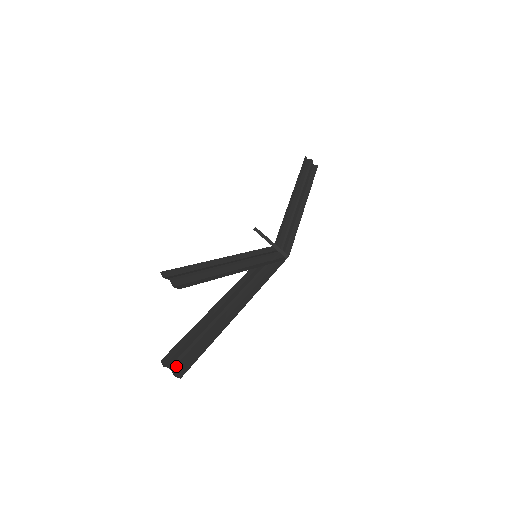
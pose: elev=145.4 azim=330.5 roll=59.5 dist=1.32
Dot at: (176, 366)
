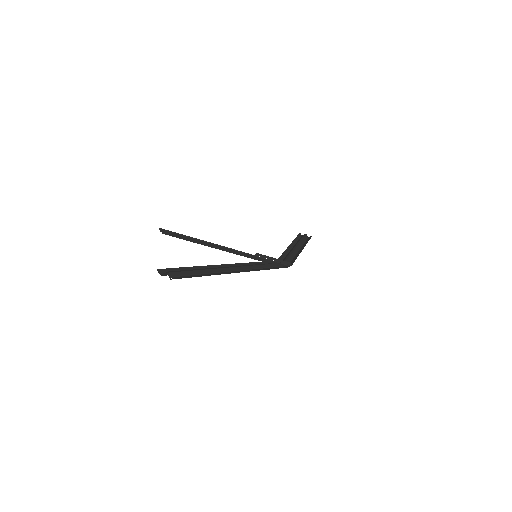
Dot at: (172, 273)
